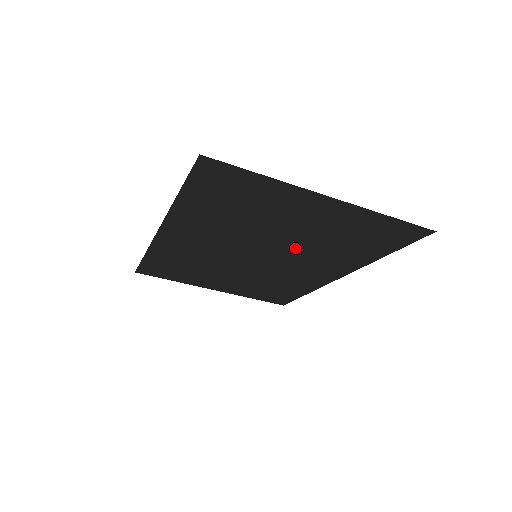
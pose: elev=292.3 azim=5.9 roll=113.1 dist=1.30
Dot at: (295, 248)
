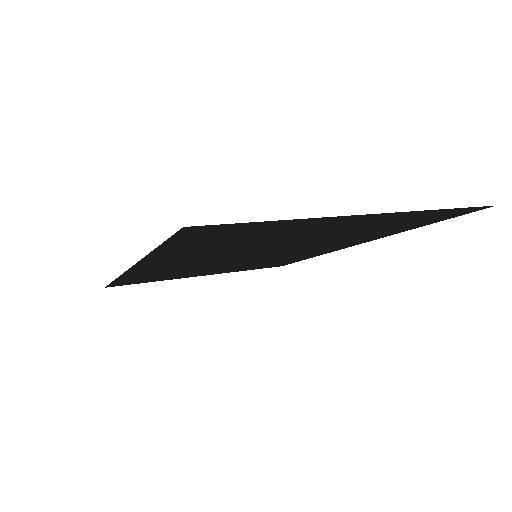
Dot at: (307, 244)
